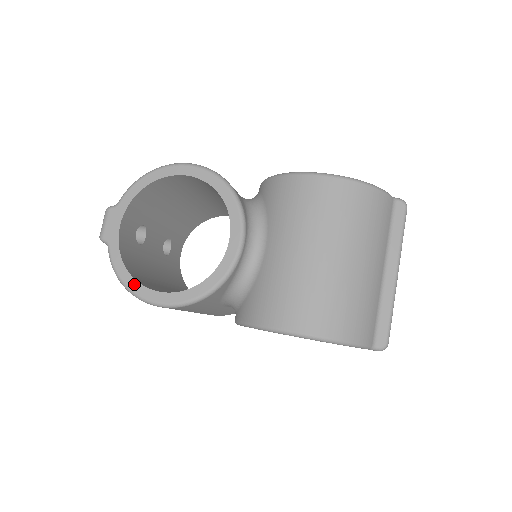
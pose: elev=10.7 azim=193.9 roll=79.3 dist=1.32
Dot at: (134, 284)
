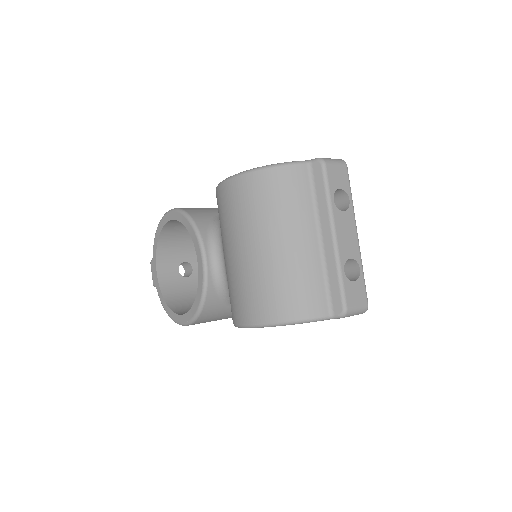
Dot at: (171, 313)
